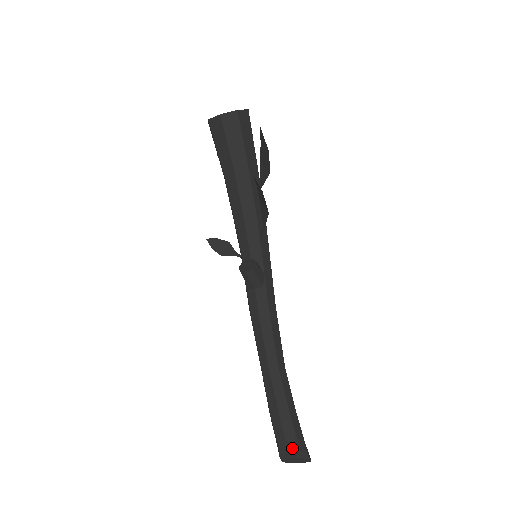
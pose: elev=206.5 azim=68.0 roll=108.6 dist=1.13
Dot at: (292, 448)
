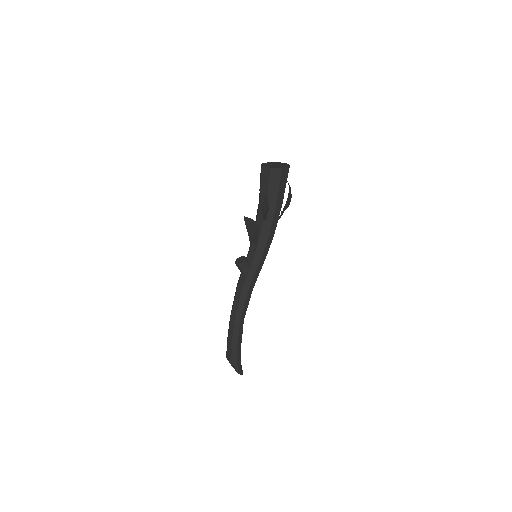
Dot at: (229, 360)
